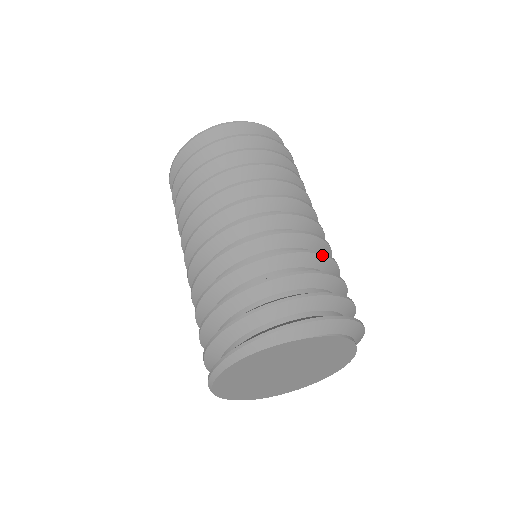
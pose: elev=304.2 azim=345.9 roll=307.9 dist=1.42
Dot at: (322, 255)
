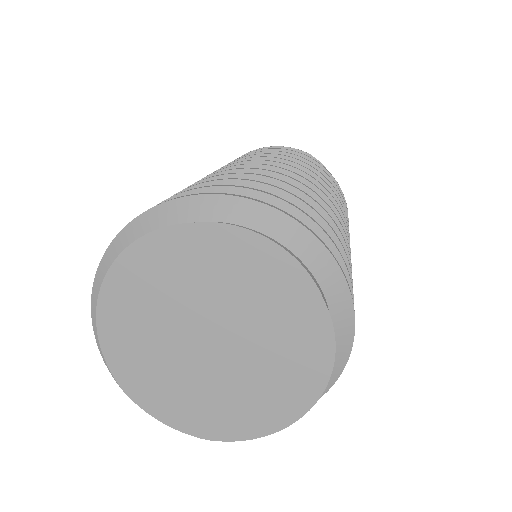
Dot at: (297, 190)
